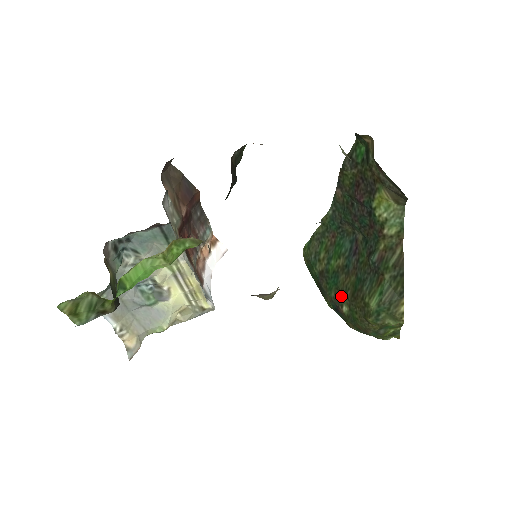
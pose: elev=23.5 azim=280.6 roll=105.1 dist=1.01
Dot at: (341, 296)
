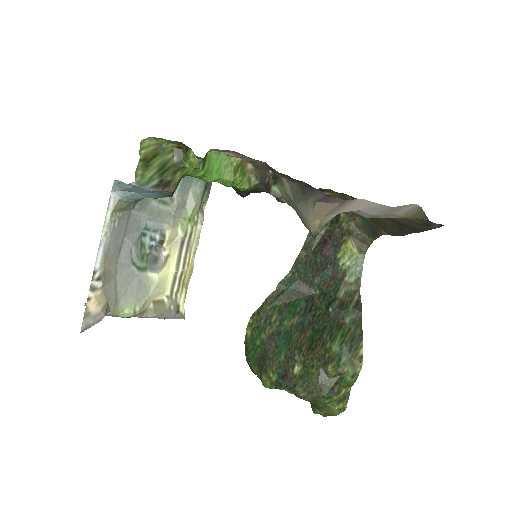
Dot at: (293, 355)
